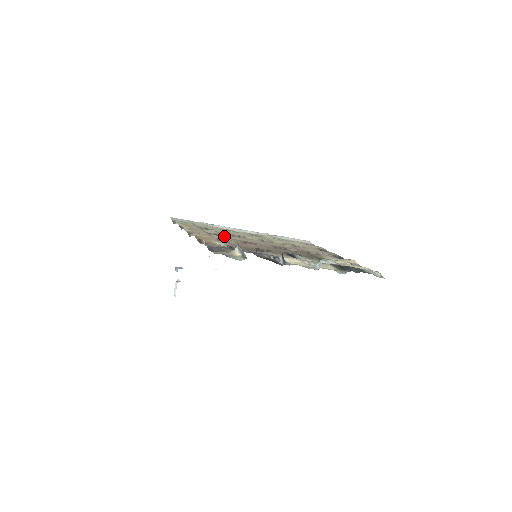
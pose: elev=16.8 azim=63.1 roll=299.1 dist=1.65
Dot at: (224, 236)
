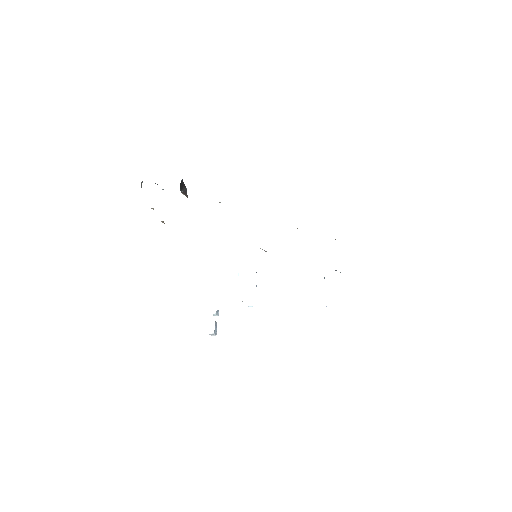
Dot at: occluded
